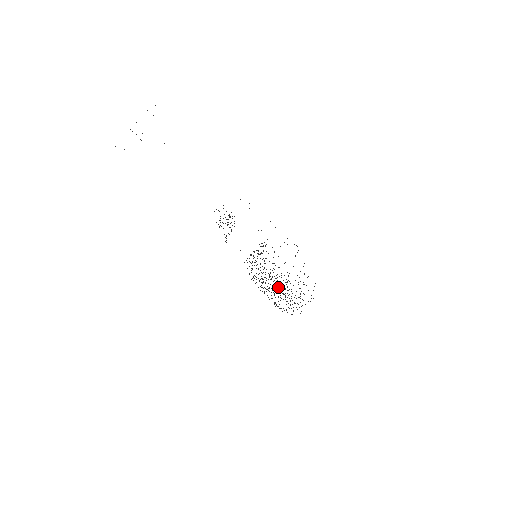
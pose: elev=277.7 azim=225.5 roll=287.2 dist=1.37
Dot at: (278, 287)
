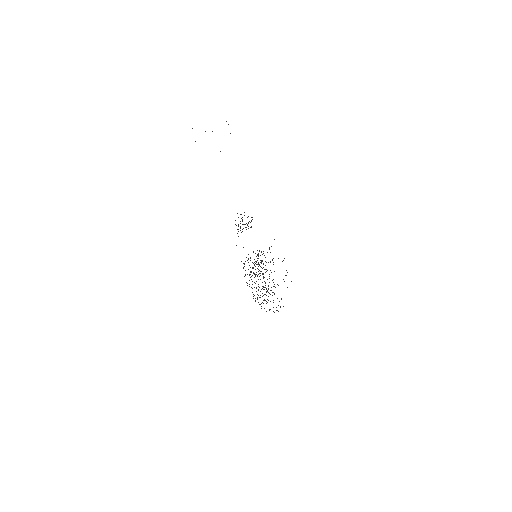
Dot at: occluded
